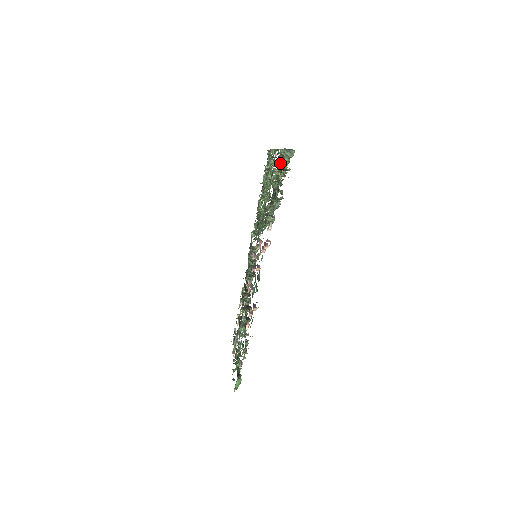
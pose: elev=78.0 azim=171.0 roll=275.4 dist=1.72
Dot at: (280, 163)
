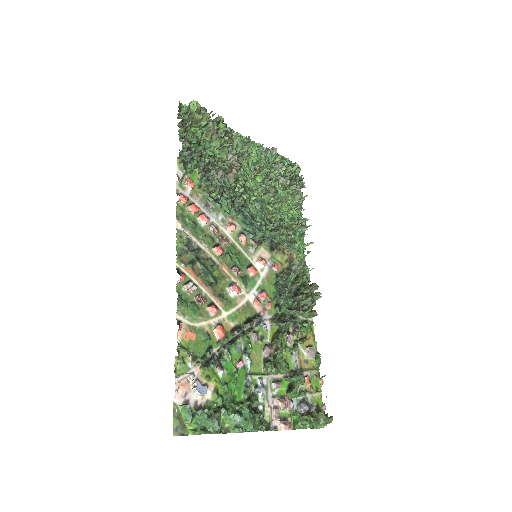
Dot at: (208, 129)
